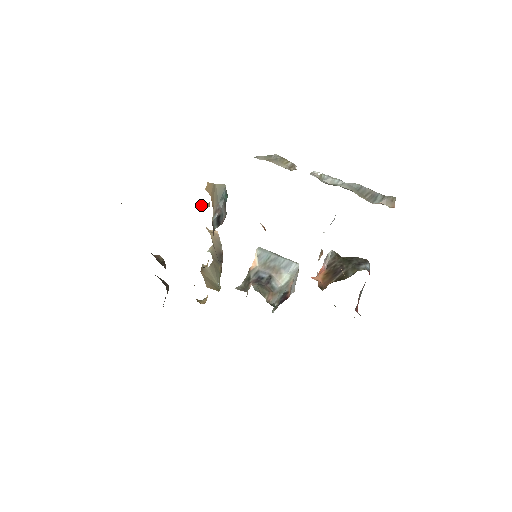
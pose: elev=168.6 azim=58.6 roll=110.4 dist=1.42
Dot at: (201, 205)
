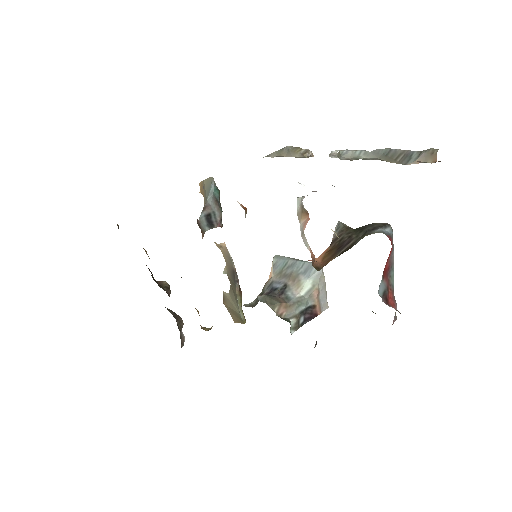
Dot at: occluded
